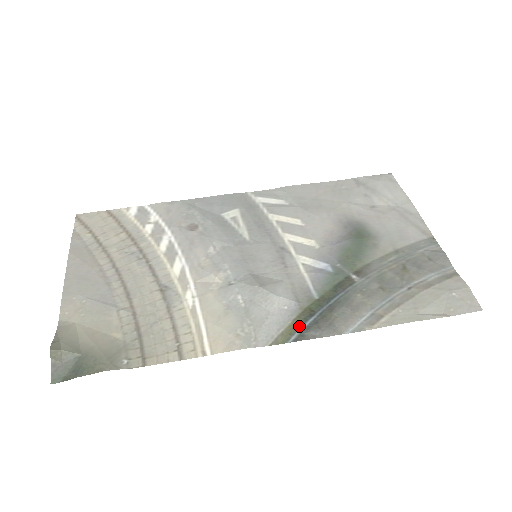
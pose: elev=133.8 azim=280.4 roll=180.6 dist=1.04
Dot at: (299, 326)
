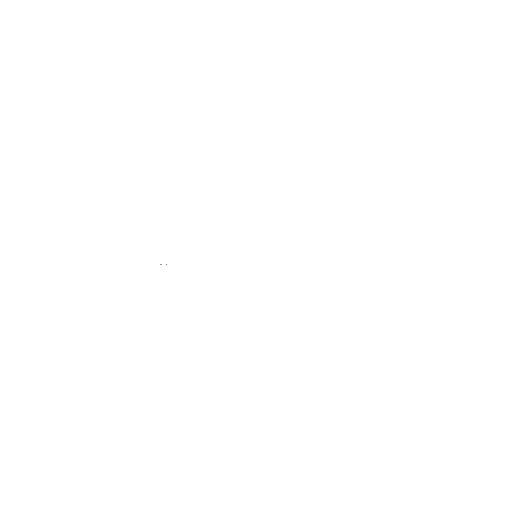
Dot at: occluded
